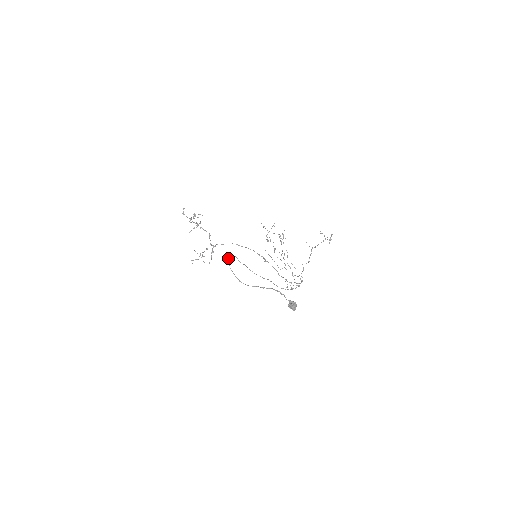
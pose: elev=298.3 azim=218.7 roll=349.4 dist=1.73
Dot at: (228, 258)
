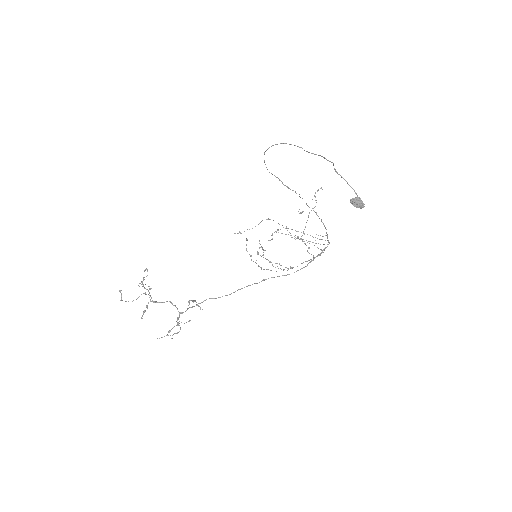
Dot at: (267, 149)
